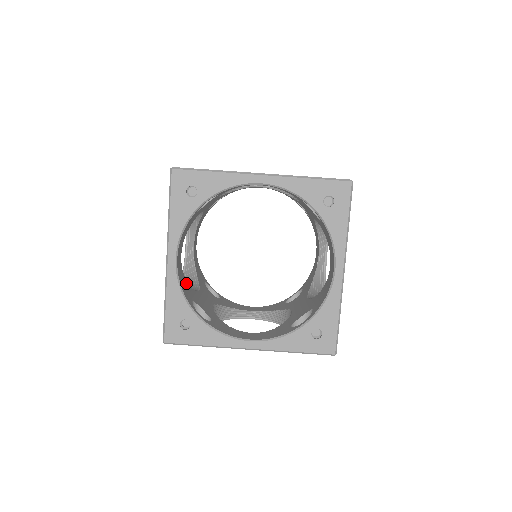
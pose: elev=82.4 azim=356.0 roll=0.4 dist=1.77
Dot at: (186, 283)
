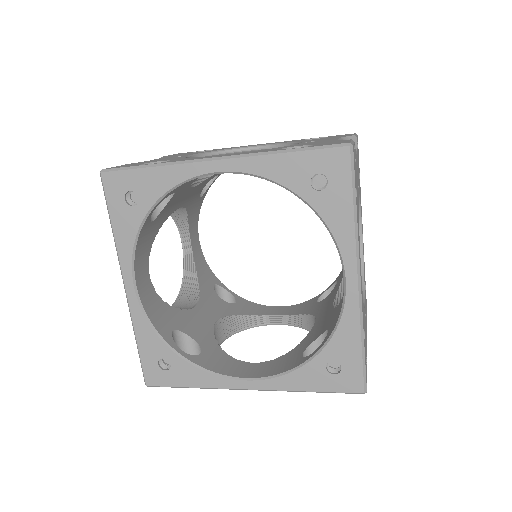
Dot at: (165, 307)
